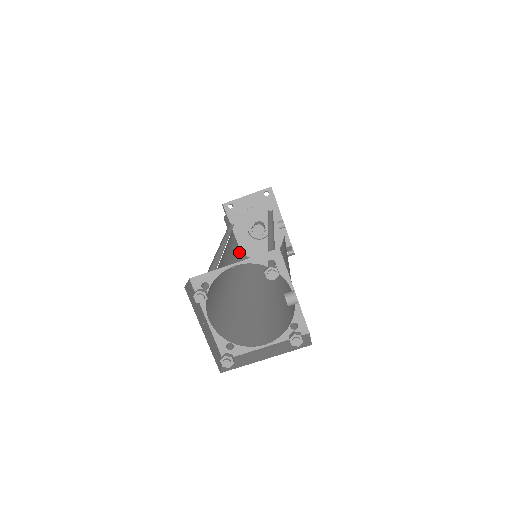
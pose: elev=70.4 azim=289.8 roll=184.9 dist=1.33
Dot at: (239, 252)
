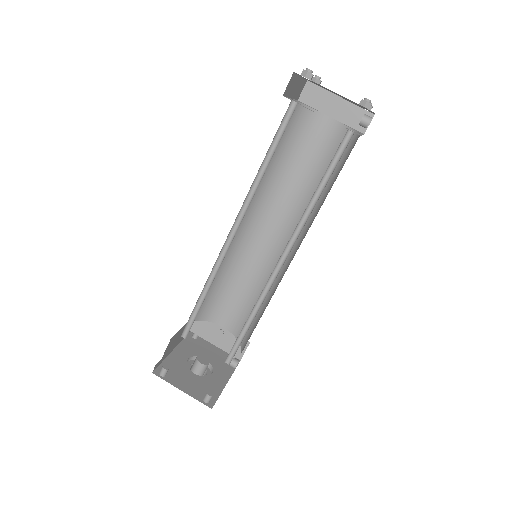
Dot at: occluded
